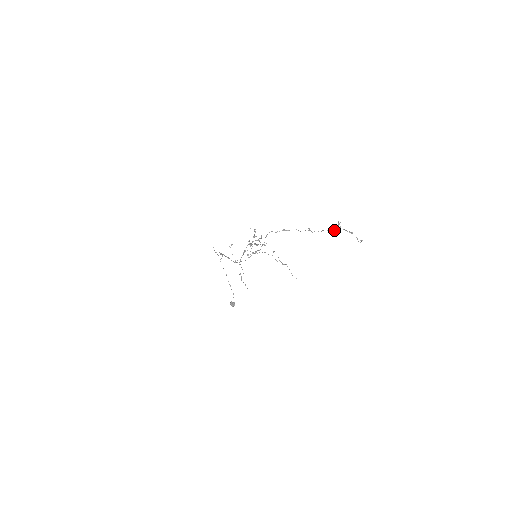
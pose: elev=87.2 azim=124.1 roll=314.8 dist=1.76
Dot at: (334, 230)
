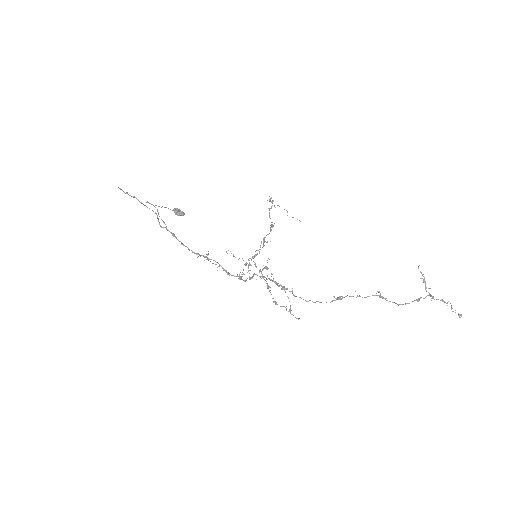
Dot at: occluded
